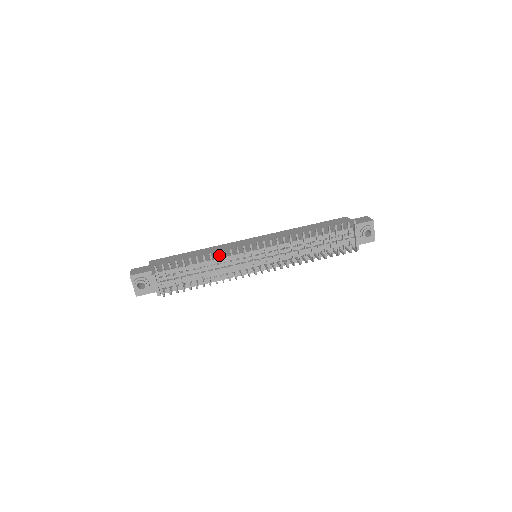
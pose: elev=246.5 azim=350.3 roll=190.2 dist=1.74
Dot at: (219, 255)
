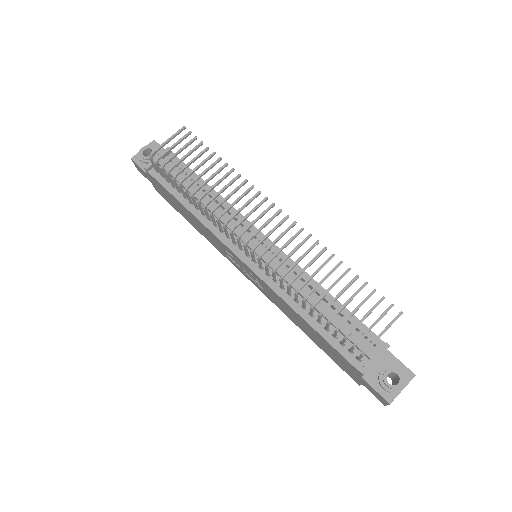
Dot at: occluded
